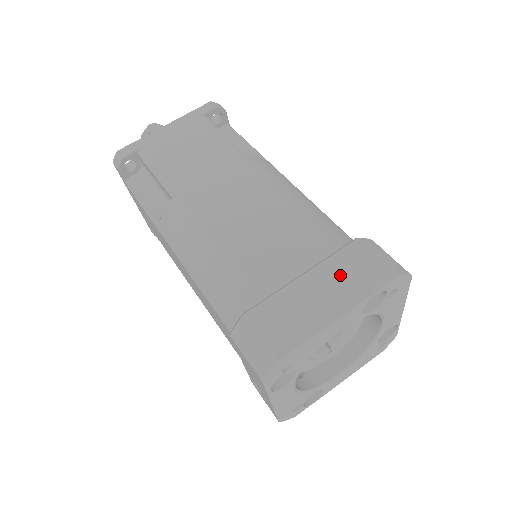
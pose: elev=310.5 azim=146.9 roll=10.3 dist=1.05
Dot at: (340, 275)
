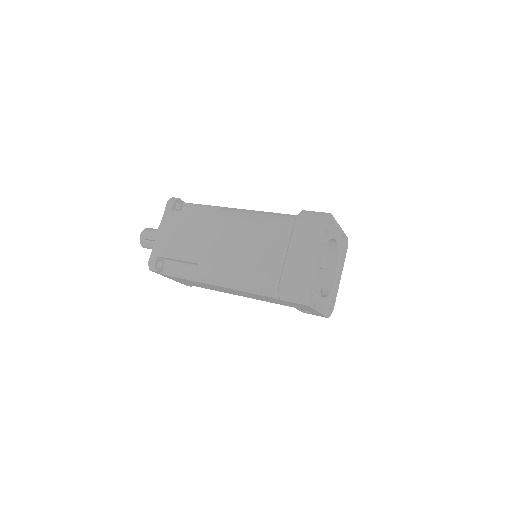
Dot at: (303, 239)
